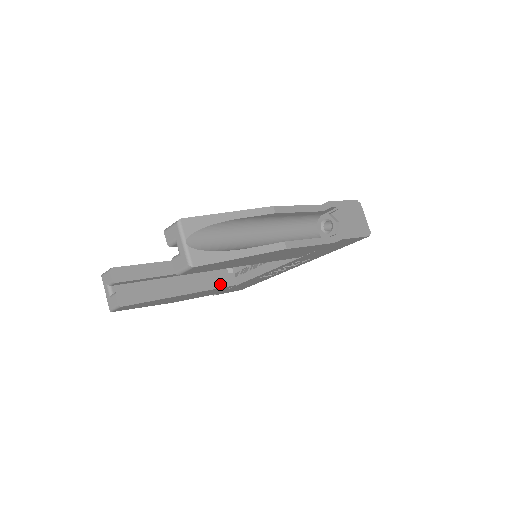
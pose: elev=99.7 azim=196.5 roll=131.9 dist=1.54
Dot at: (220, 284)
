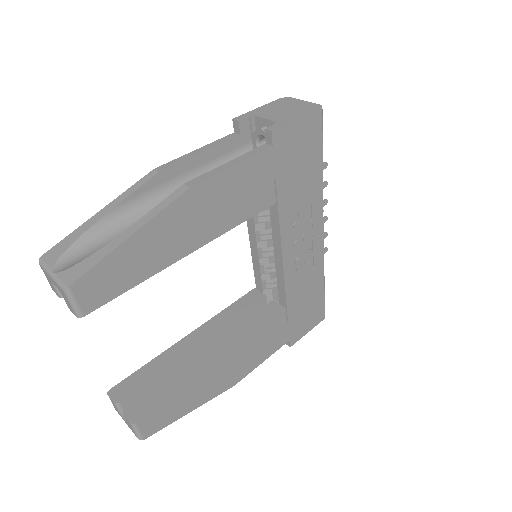
Dot at: (260, 322)
